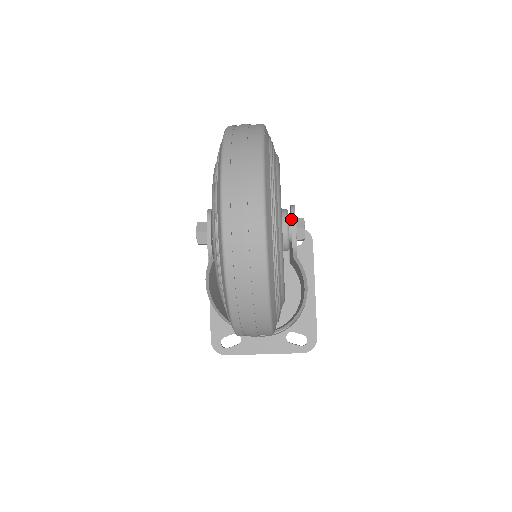
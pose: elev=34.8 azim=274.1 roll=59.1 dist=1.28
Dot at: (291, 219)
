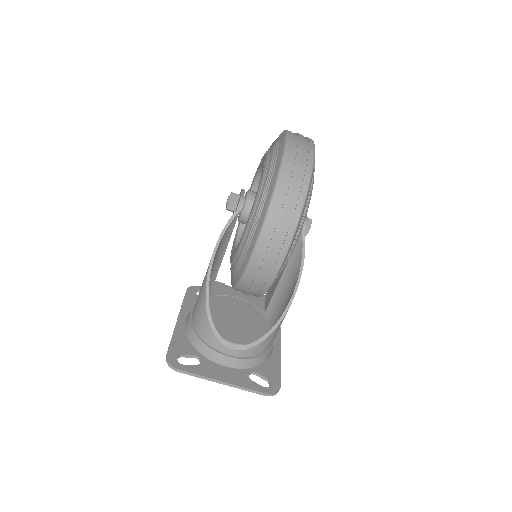
Dot at: occluded
